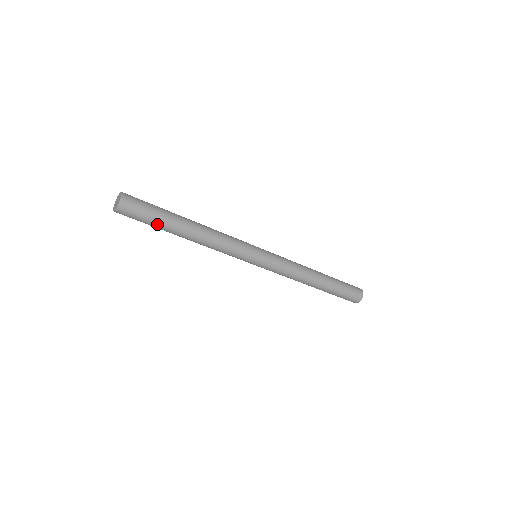
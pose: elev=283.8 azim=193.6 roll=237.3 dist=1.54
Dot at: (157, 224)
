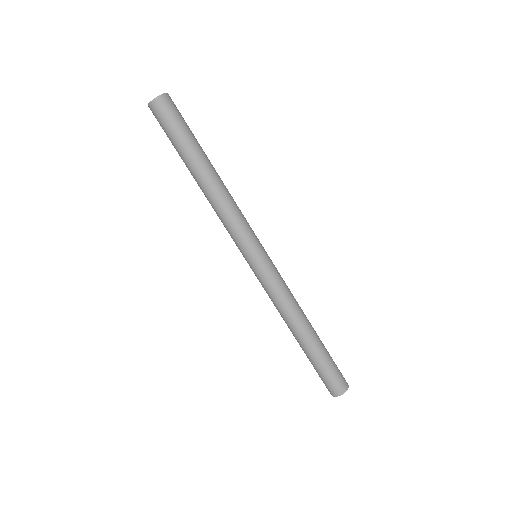
Dot at: (176, 147)
